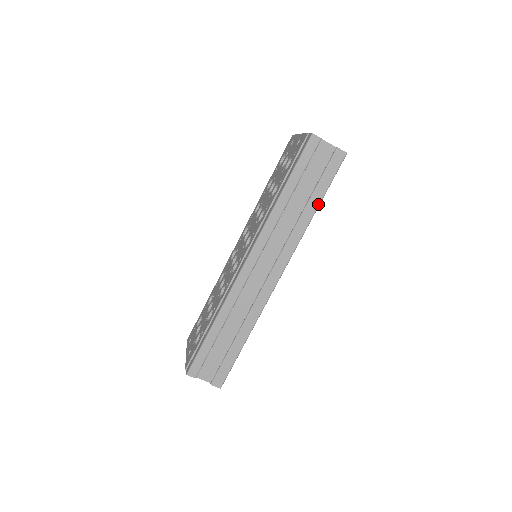
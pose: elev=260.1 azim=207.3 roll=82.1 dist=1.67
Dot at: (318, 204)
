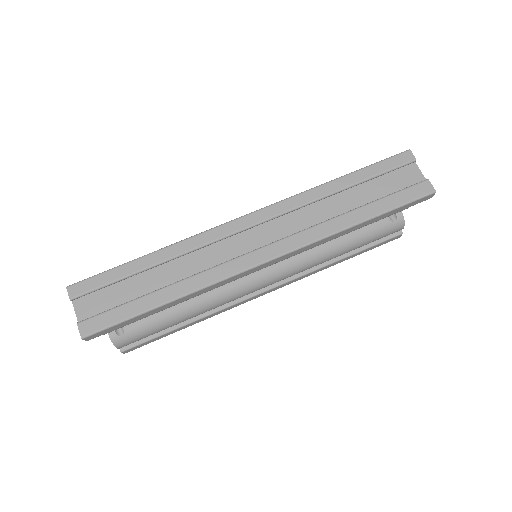
Dot at: (367, 217)
